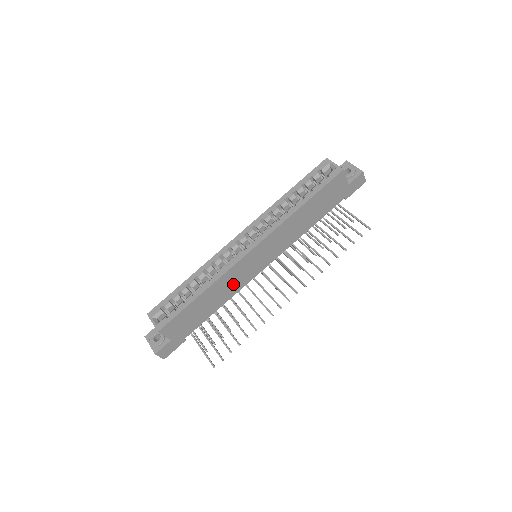
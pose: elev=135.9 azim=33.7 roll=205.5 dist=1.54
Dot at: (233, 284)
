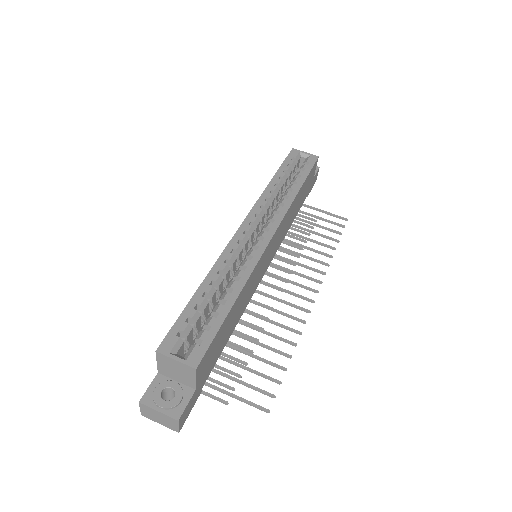
Dot at: (250, 290)
